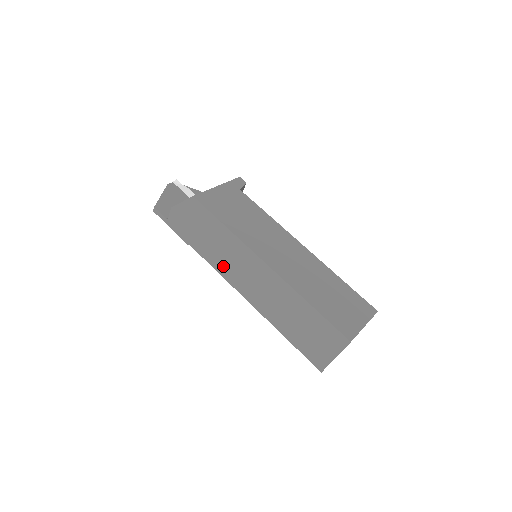
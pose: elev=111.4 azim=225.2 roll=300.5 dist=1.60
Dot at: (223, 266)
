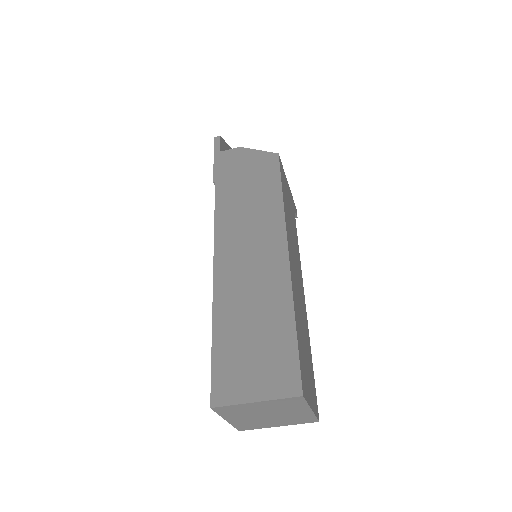
Dot at: (230, 221)
